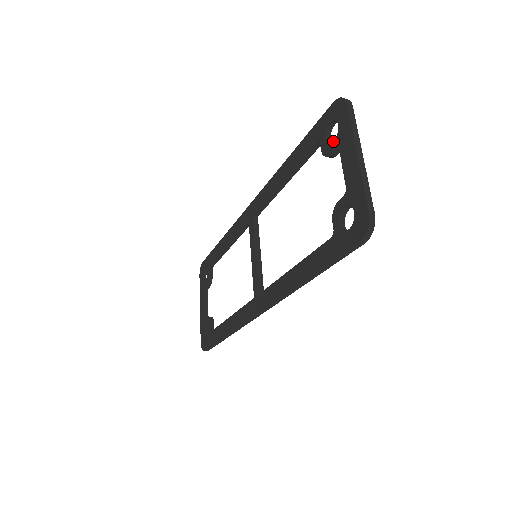
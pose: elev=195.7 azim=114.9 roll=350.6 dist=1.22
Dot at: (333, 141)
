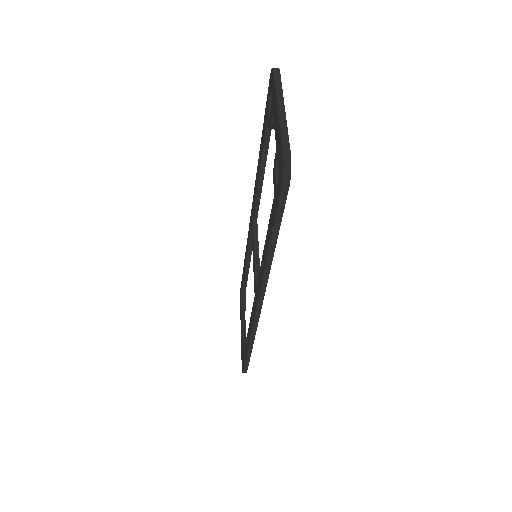
Dot at: (271, 110)
